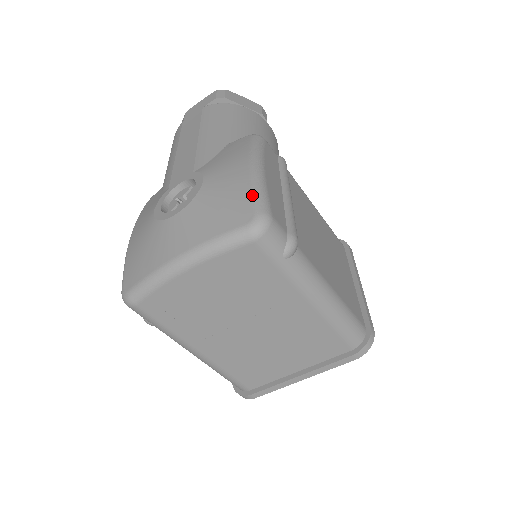
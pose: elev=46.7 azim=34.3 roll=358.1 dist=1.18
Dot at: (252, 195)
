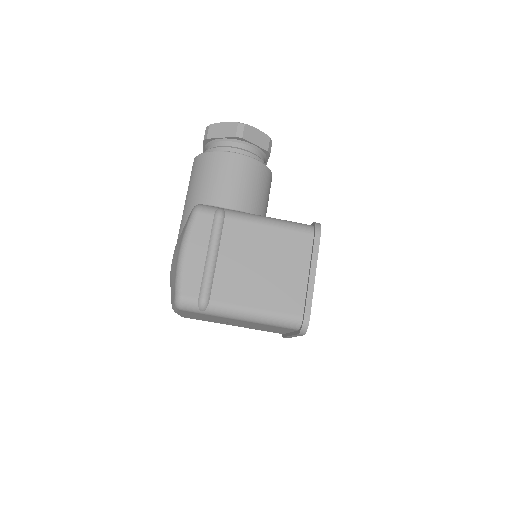
Dot at: (175, 282)
